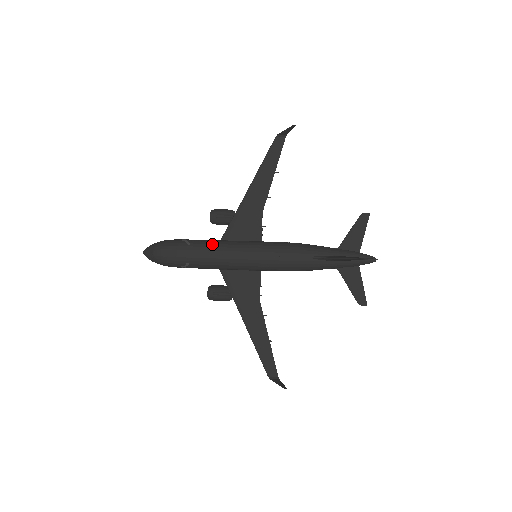
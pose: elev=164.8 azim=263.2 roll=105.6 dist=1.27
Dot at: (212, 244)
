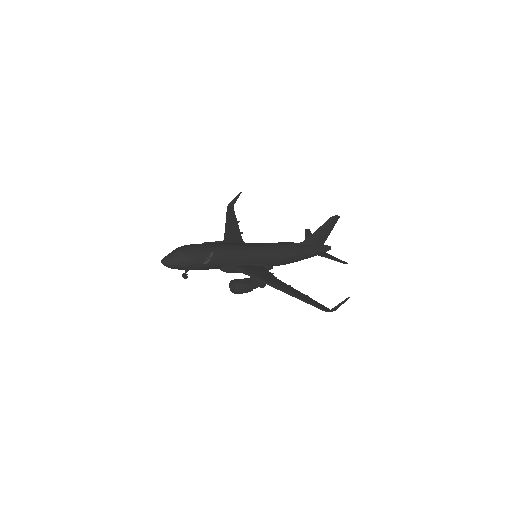
Dot at: (224, 243)
